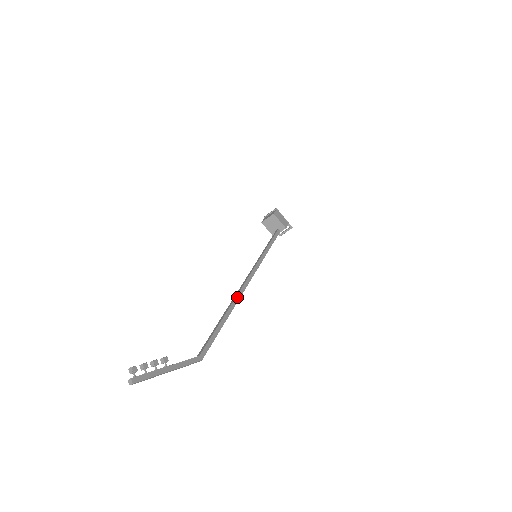
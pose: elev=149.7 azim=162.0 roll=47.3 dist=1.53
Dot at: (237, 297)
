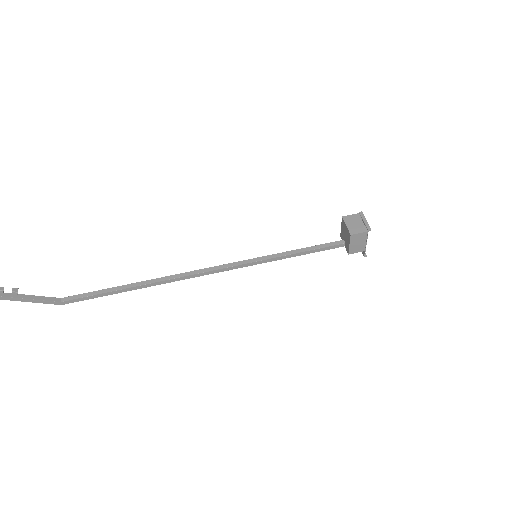
Dot at: (167, 281)
